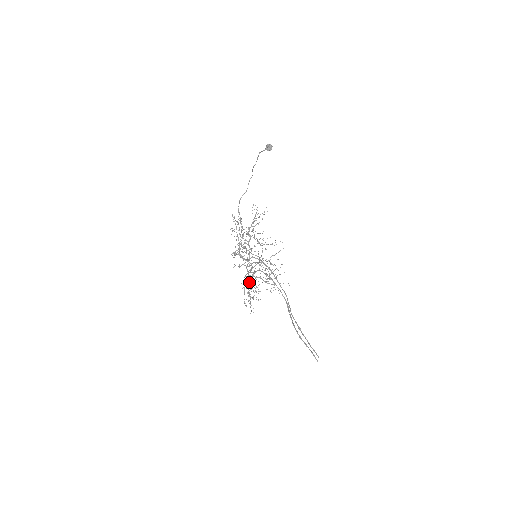
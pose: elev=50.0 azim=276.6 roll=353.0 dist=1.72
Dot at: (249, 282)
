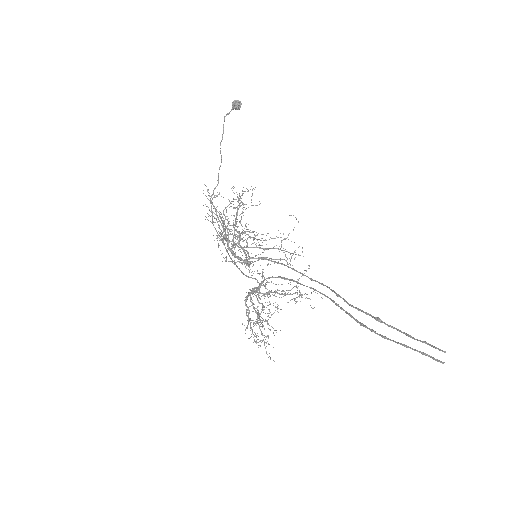
Dot at: (254, 309)
